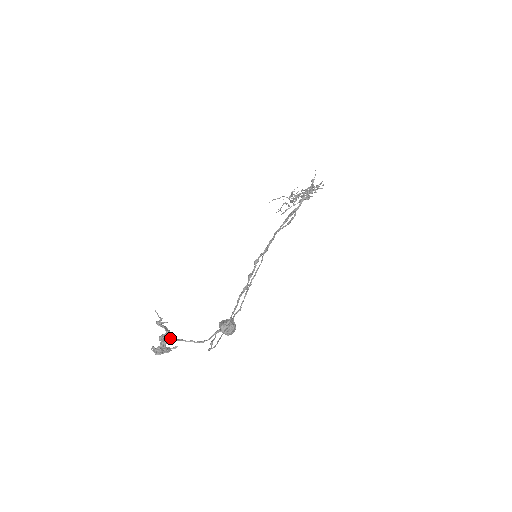
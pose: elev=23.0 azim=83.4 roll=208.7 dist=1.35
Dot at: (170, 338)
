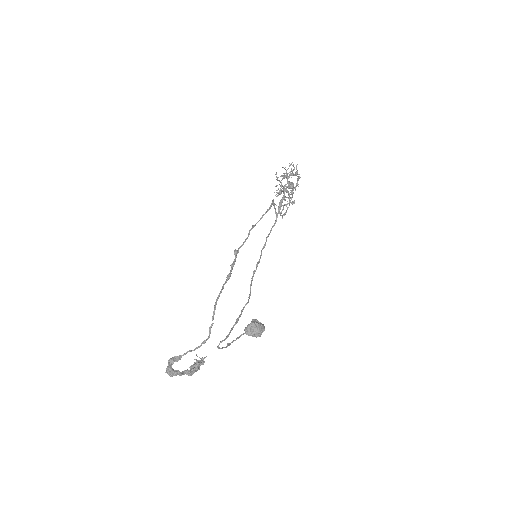
Dot at: (196, 363)
